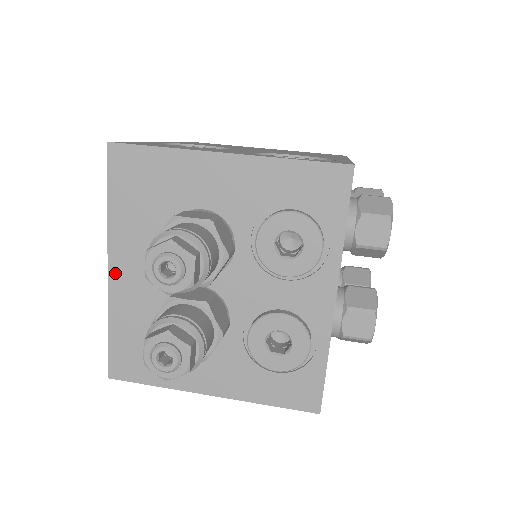
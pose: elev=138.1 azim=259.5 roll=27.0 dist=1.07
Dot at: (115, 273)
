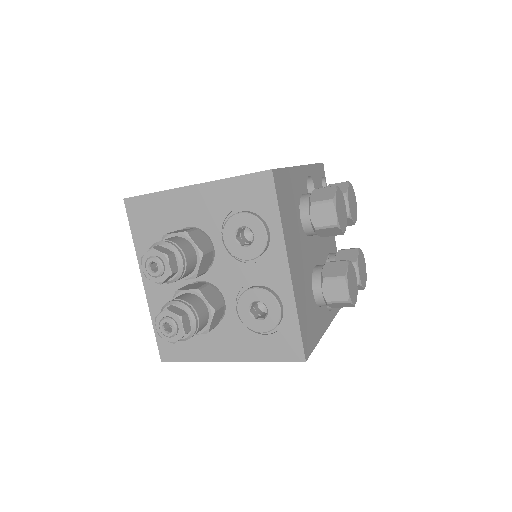
Dot at: (148, 285)
